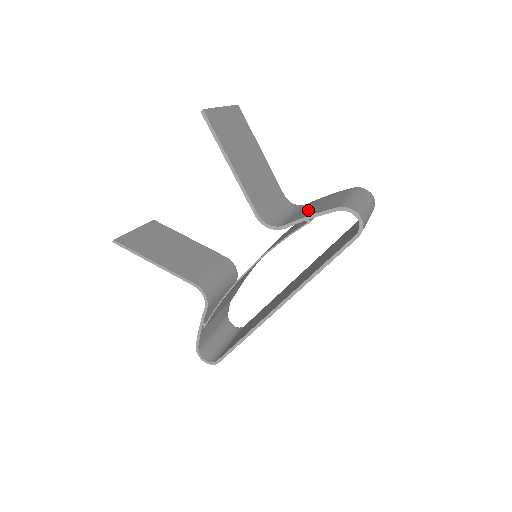
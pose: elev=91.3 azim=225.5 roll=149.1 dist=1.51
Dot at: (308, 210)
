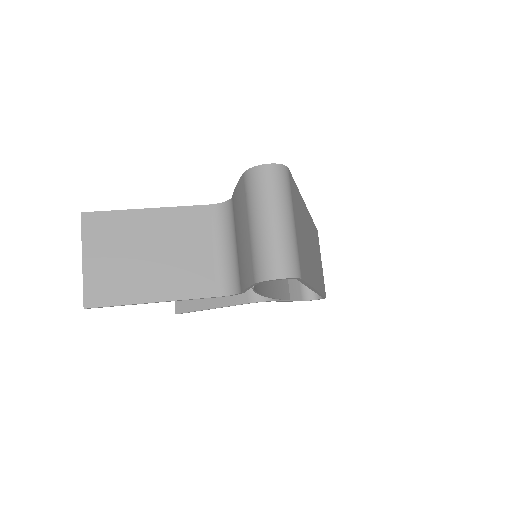
Dot at: (240, 253)
